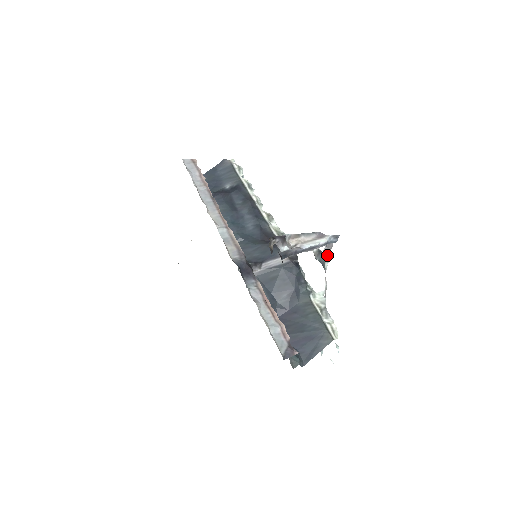
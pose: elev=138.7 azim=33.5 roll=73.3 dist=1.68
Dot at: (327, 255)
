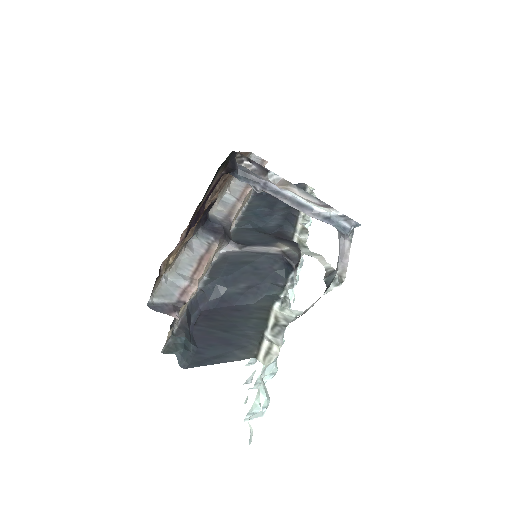
Dot at: (339, 275)
